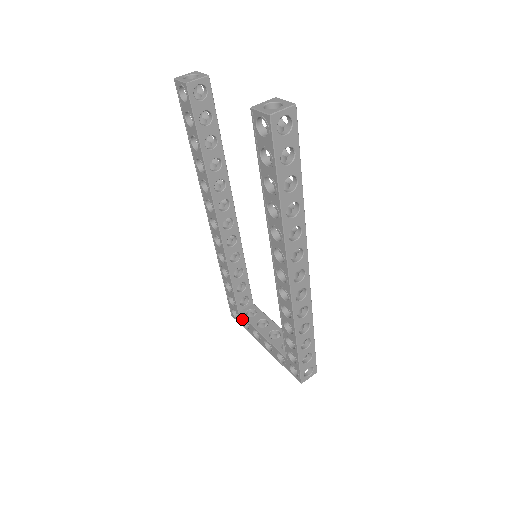
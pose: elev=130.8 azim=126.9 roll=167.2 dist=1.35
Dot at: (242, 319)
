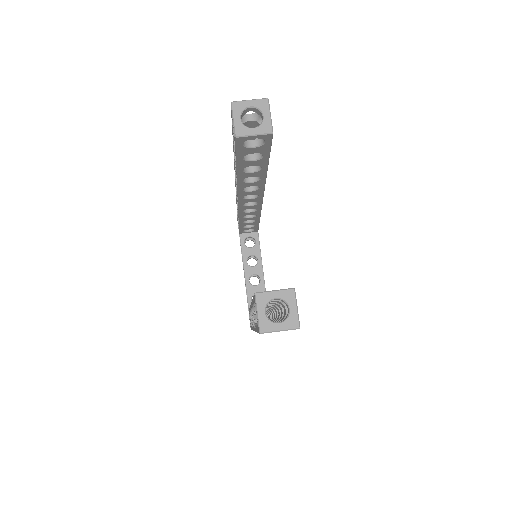
Dot at: occluded
